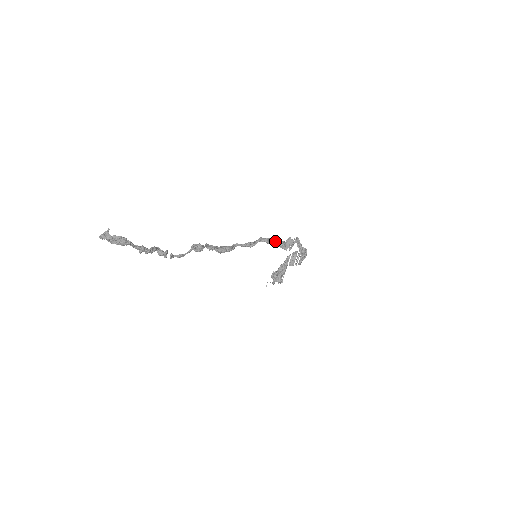
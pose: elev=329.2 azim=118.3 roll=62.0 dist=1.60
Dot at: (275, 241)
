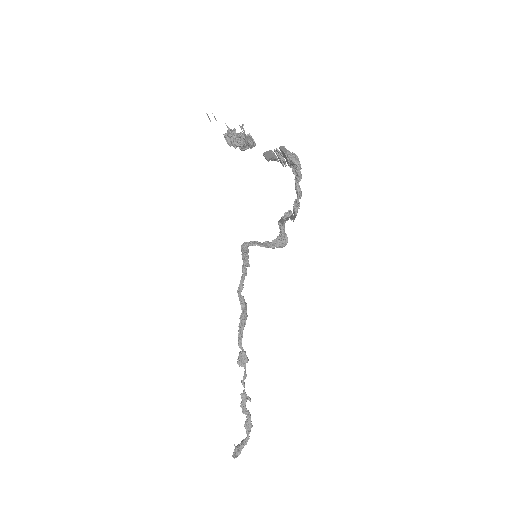
Dot at: (274, 247)
